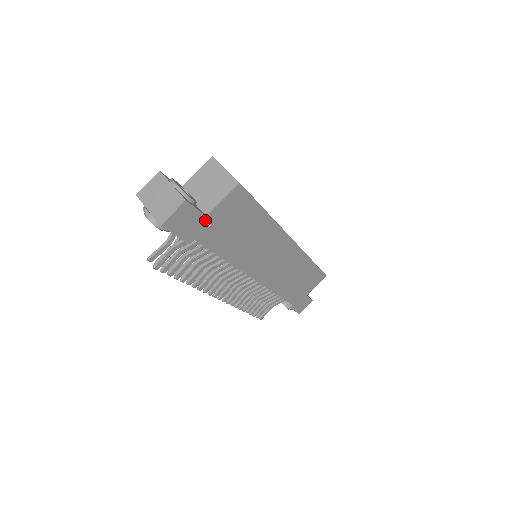
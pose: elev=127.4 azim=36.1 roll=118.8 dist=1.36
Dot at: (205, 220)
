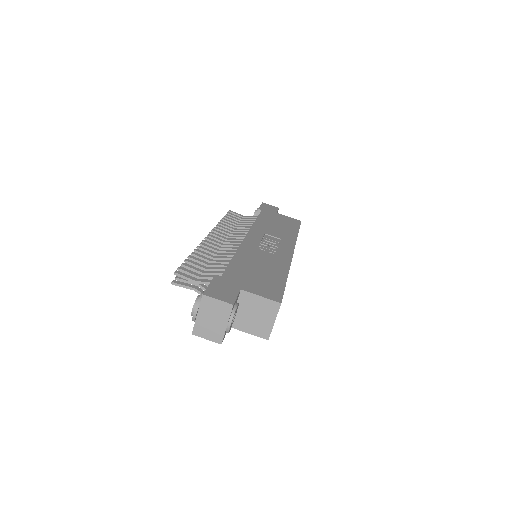
Dot at: occluded
